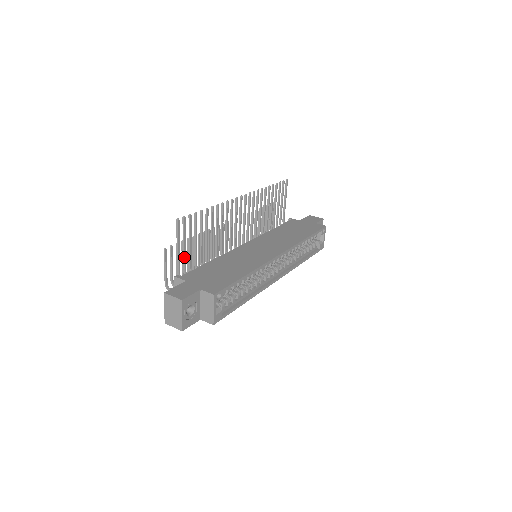
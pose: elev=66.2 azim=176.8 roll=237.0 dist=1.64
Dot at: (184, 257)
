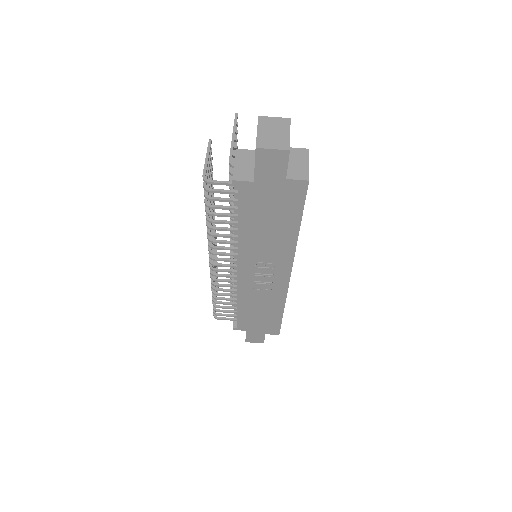
Dot at: (233, 155)
